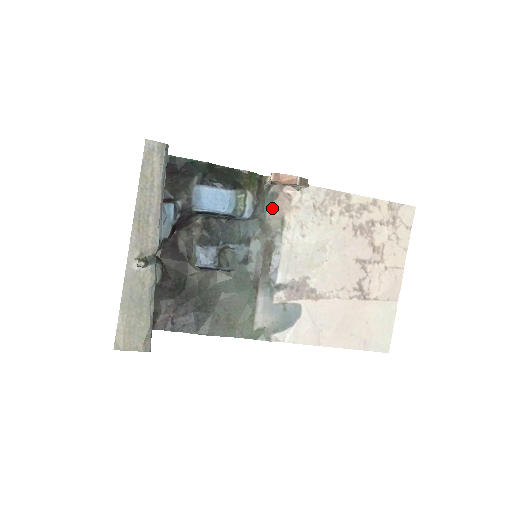
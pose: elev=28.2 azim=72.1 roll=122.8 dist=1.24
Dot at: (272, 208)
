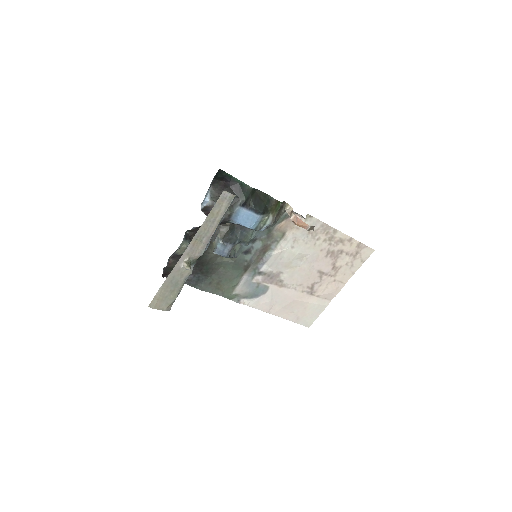
Dot at: (281, 224)
